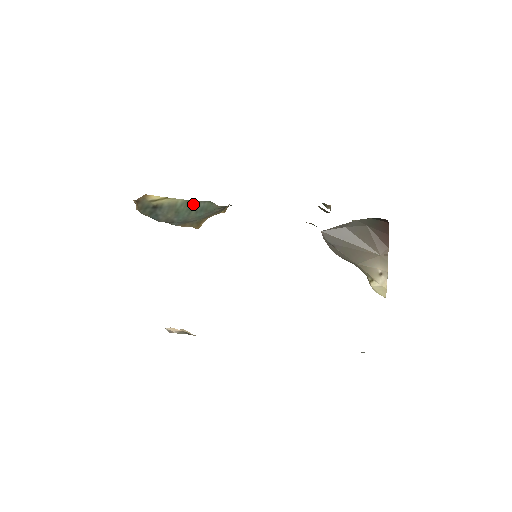
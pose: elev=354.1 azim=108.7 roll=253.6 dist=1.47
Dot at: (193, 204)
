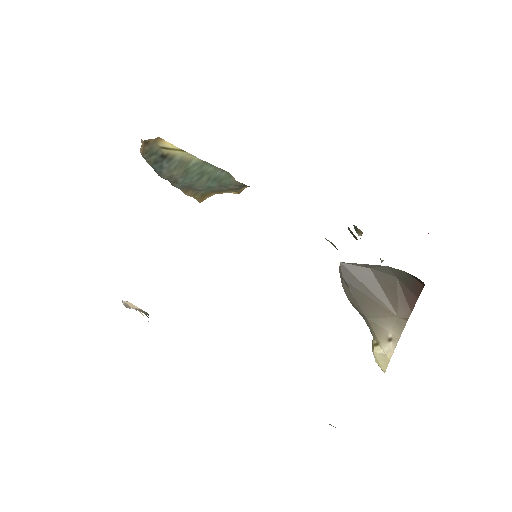
Dot at: (209, 169)
